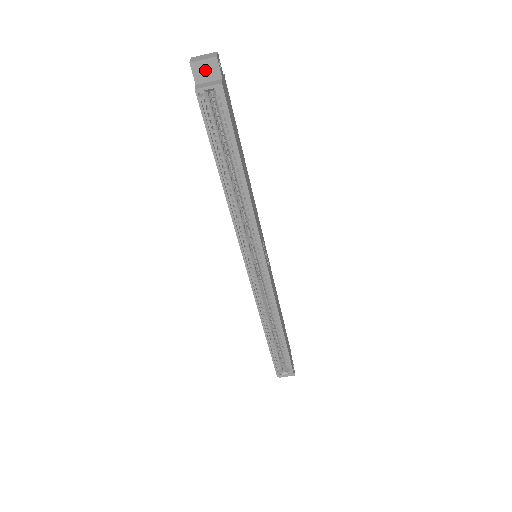
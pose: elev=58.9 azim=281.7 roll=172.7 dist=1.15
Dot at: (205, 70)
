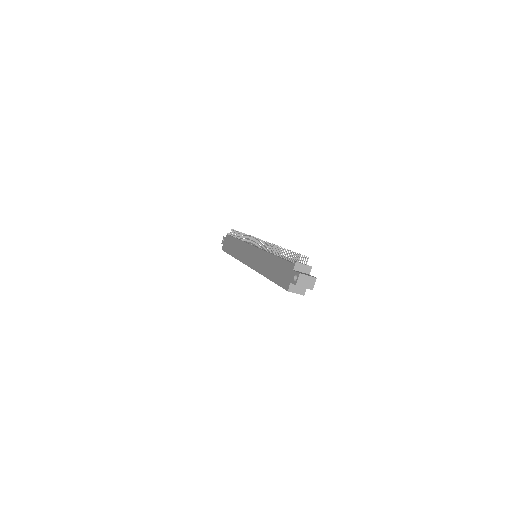
Dot at: occluded
